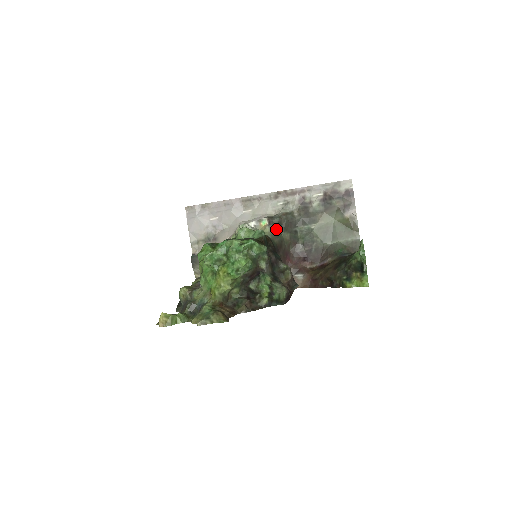
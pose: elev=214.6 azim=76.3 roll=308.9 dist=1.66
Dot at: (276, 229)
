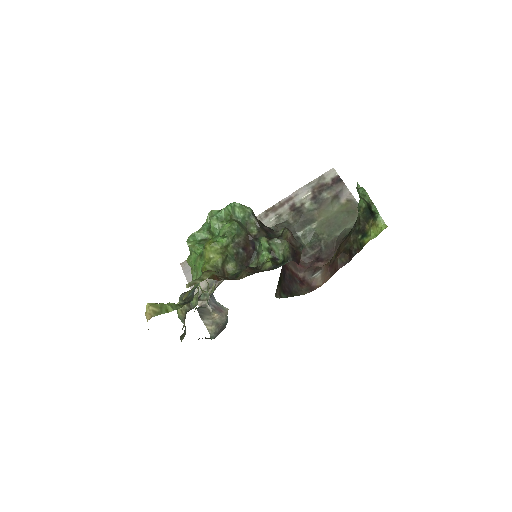
Dot at: occluded
